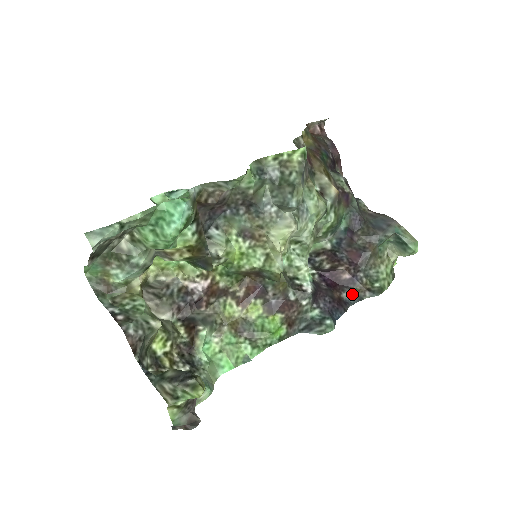
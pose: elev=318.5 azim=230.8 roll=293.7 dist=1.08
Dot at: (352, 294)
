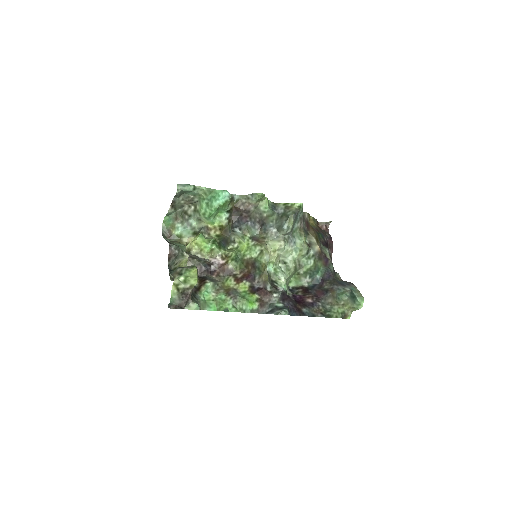
Dot at: (309, 311)
